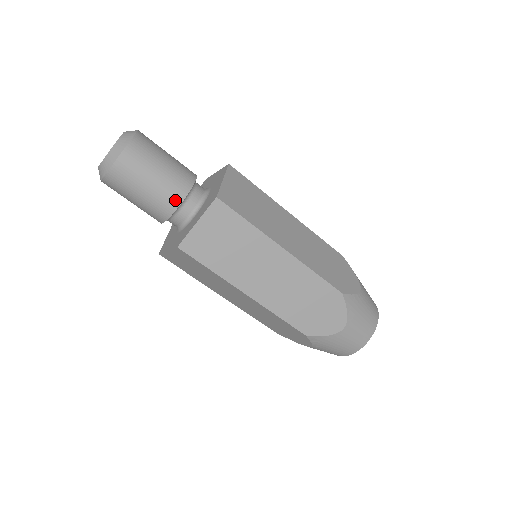
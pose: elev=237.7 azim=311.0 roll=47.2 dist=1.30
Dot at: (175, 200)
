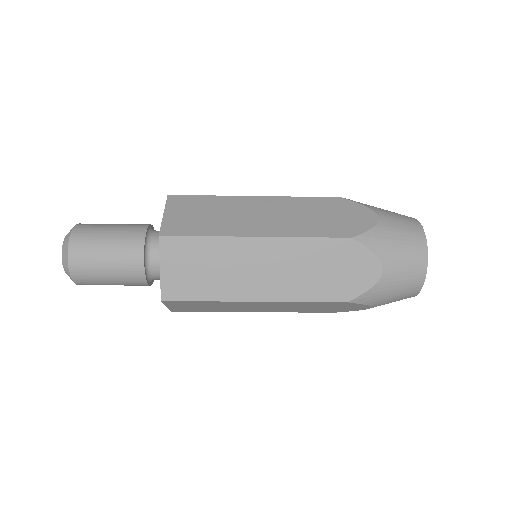
Dot at: (137, 261)
